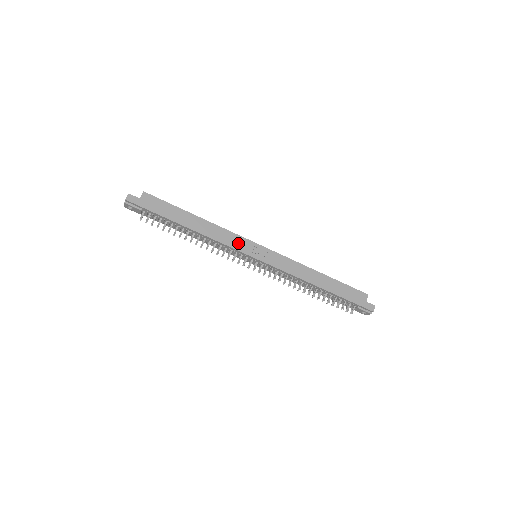
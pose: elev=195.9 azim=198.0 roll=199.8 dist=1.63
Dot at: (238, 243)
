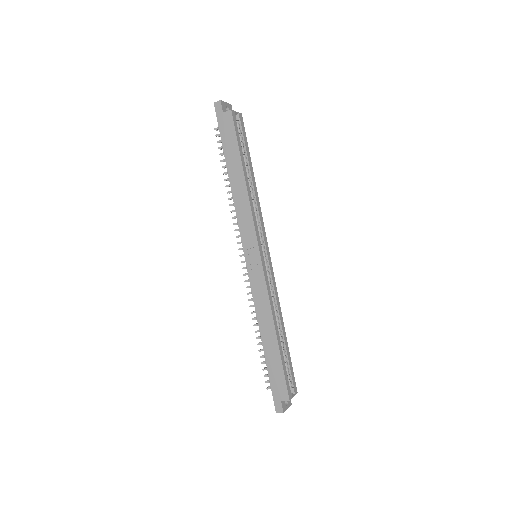
Dot at: (247, 230)
